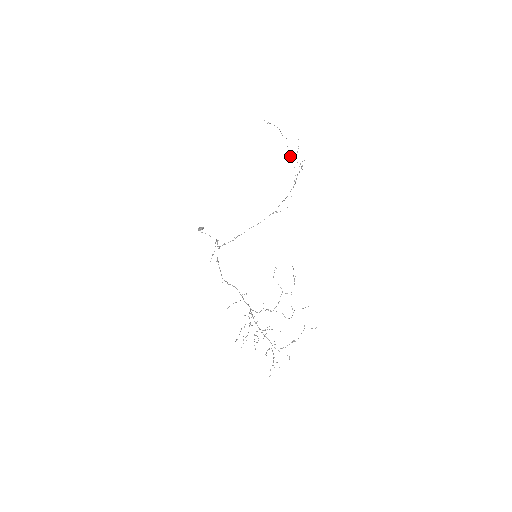
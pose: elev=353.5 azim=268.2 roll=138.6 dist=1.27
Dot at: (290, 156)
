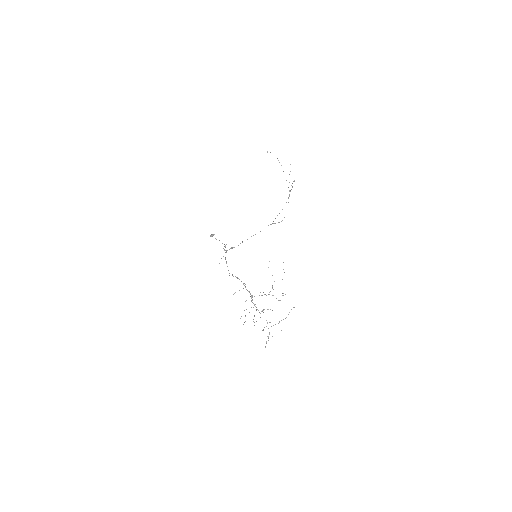
Dot at: occluded
